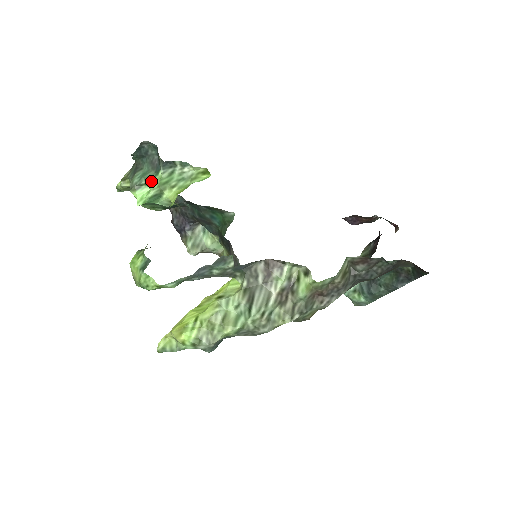
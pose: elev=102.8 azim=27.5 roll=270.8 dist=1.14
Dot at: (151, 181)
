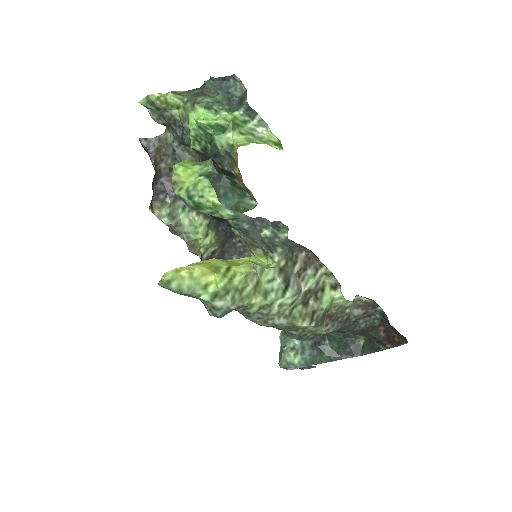
Dot at: (226, 112)
